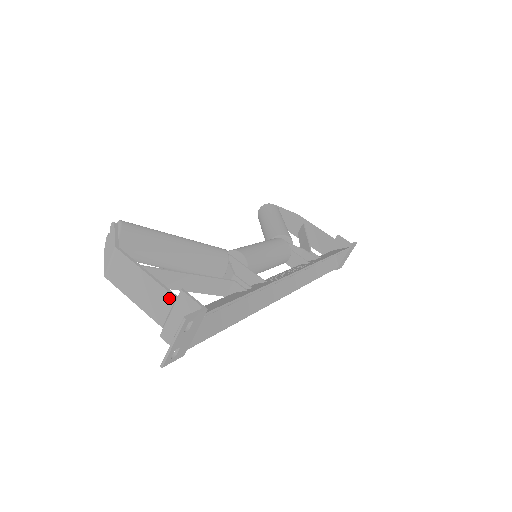
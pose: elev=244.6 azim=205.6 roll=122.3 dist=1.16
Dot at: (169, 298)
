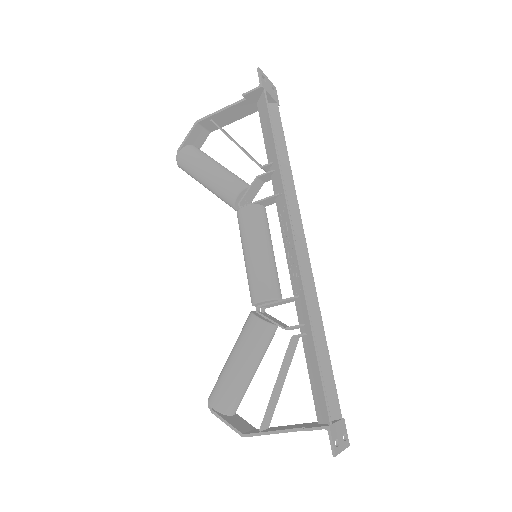
Dot at: occluded
